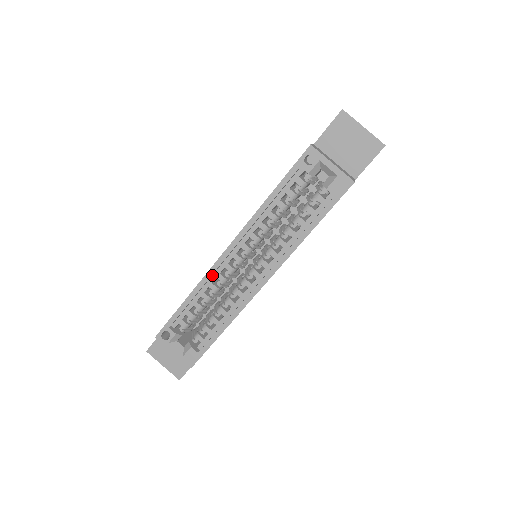
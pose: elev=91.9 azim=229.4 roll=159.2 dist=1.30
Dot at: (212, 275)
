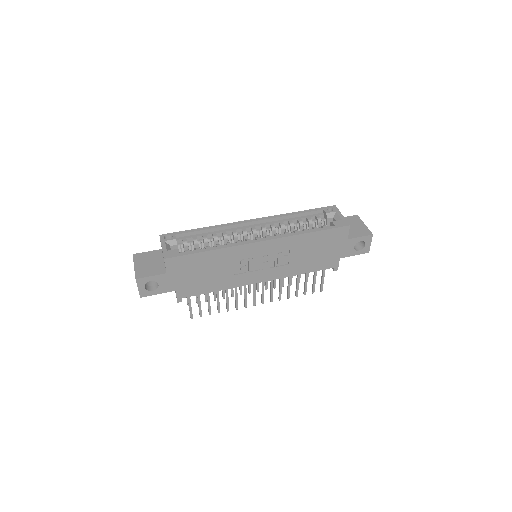
Dot at: (230, 228)
